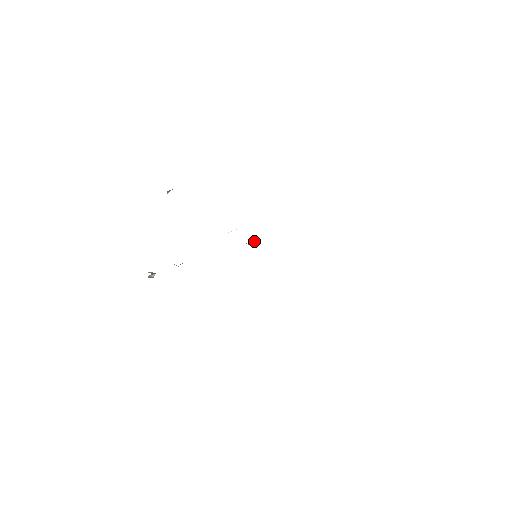
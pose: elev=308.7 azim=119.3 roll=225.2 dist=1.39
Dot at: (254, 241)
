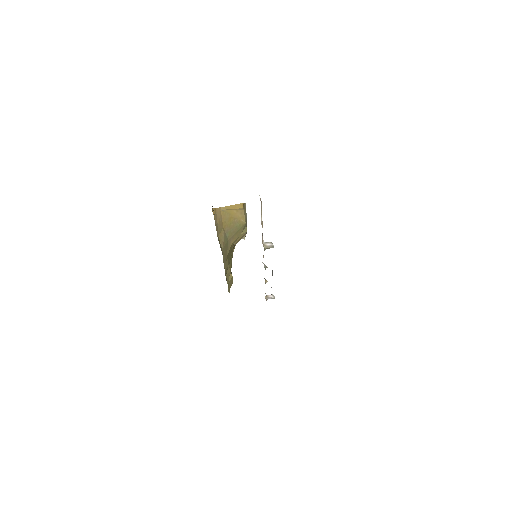
Dot at: (269, 244)
